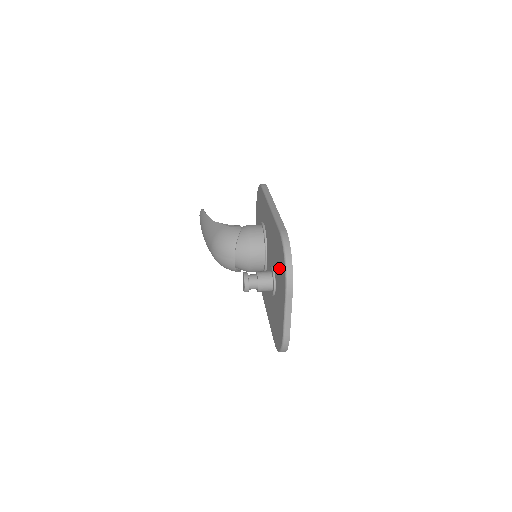
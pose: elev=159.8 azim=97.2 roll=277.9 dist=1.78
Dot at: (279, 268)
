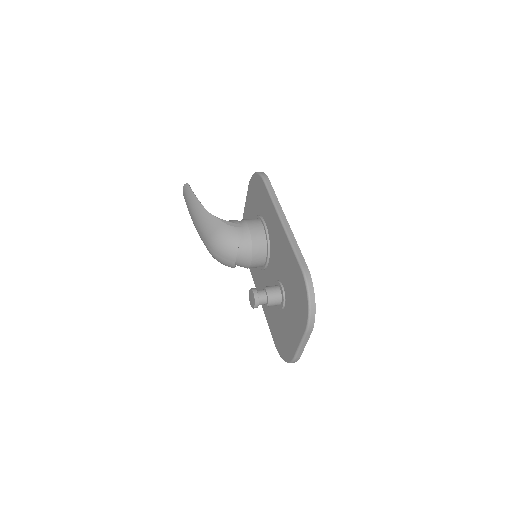
Dot at: (295, 299)
